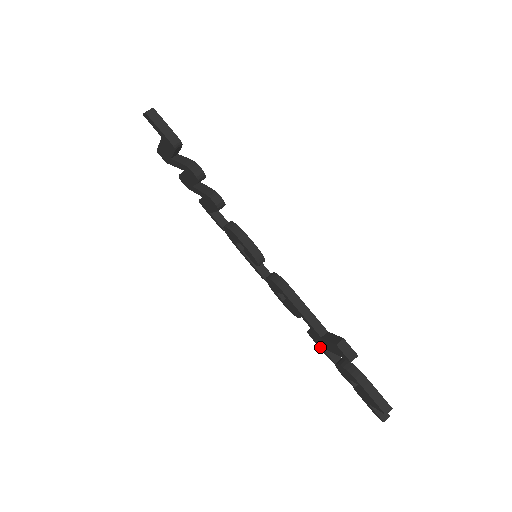
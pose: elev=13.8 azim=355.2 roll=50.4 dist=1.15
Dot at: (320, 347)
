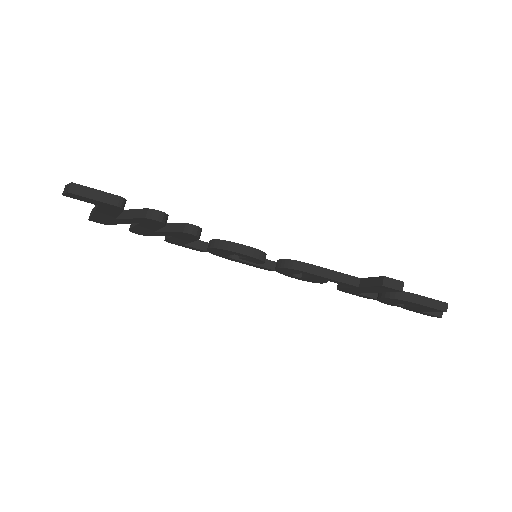
Dot at: (356, 294)
